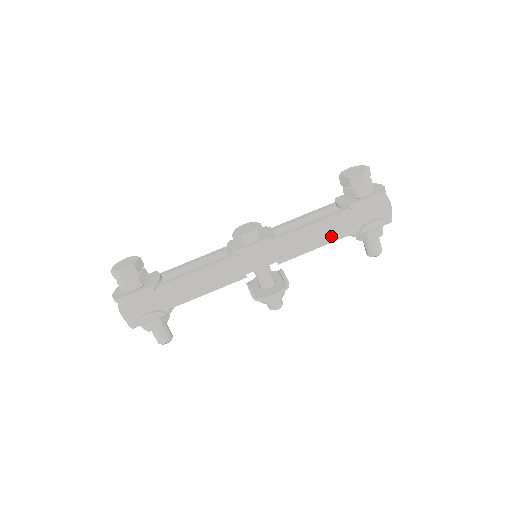
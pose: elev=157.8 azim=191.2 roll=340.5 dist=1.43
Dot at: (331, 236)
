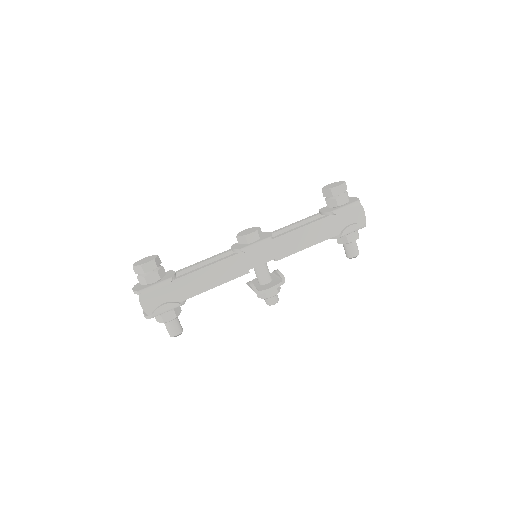
Dot at: (318, 237)
